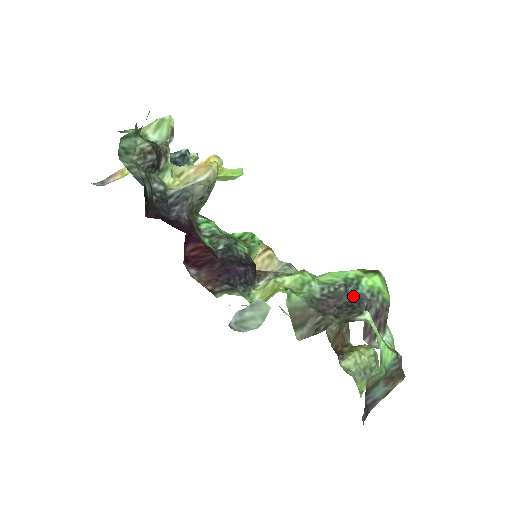
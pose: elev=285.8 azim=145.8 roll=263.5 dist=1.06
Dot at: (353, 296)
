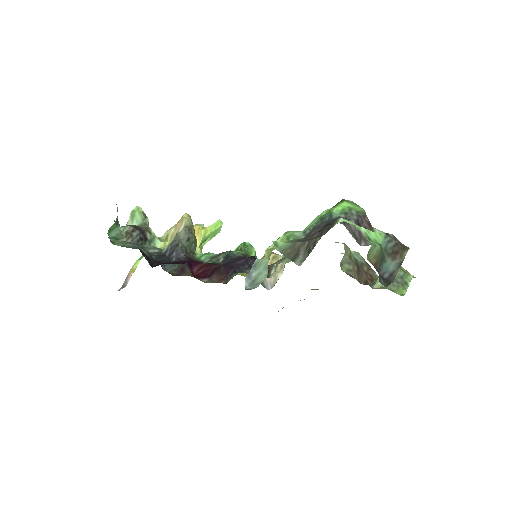
Dot at: (329, 221)
